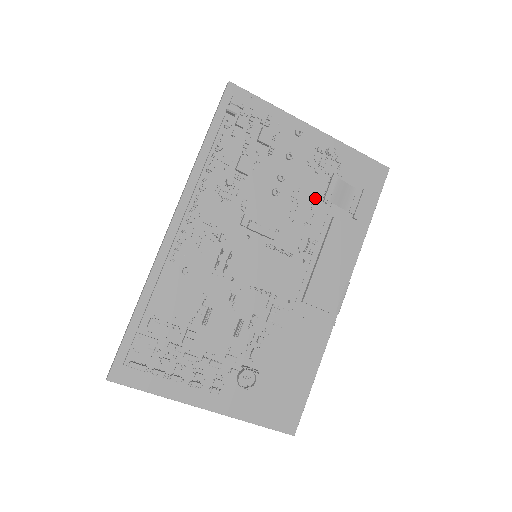
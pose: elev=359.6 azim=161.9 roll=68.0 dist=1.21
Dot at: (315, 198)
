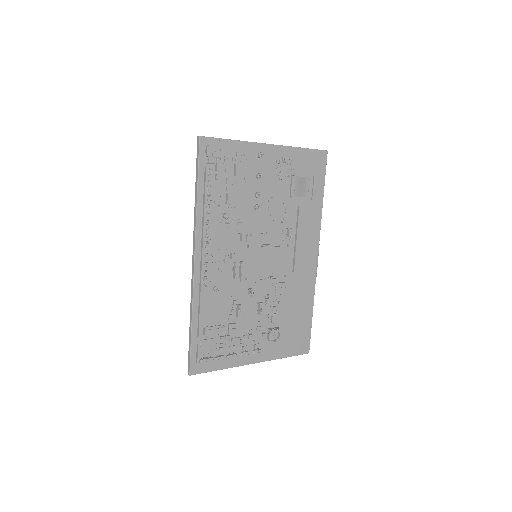
Dot at: (284, 198)
